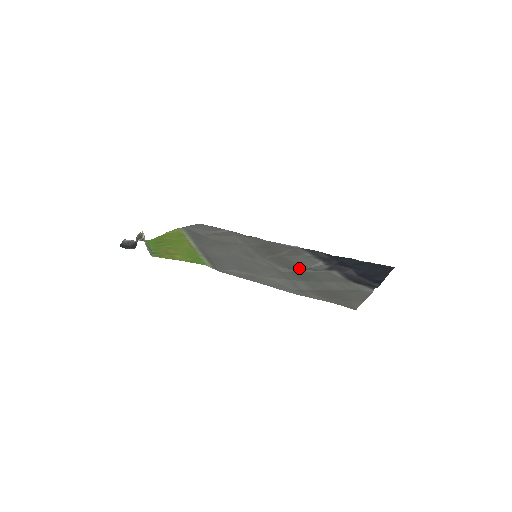
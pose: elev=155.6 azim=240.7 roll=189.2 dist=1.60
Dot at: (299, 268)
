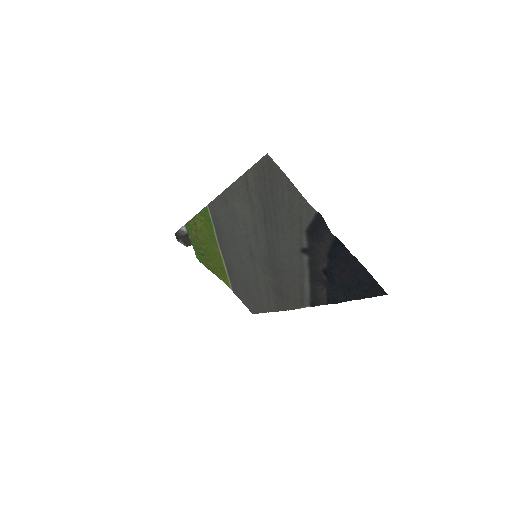
Dot at: (278, 245)
